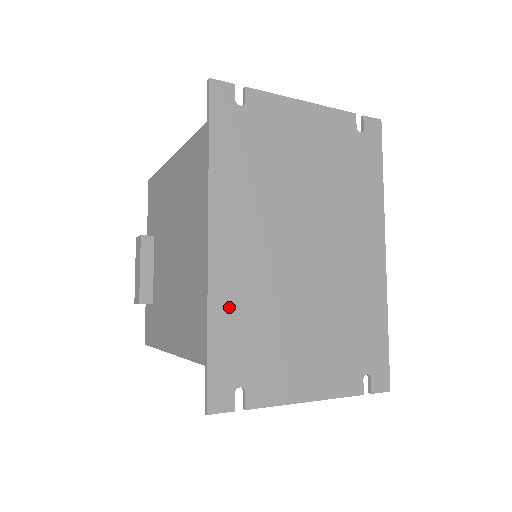
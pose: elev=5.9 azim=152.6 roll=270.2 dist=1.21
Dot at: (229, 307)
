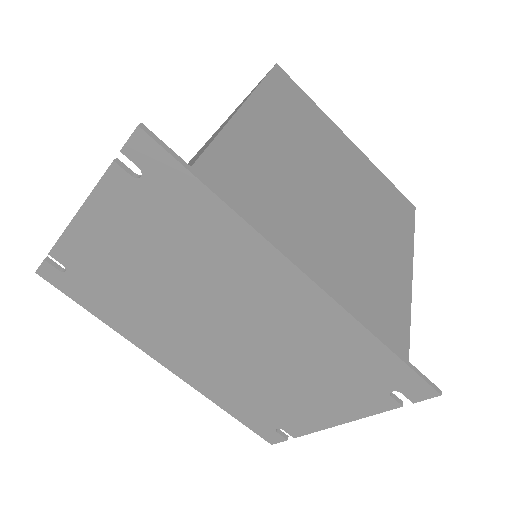
Dot at: (220, 393)
